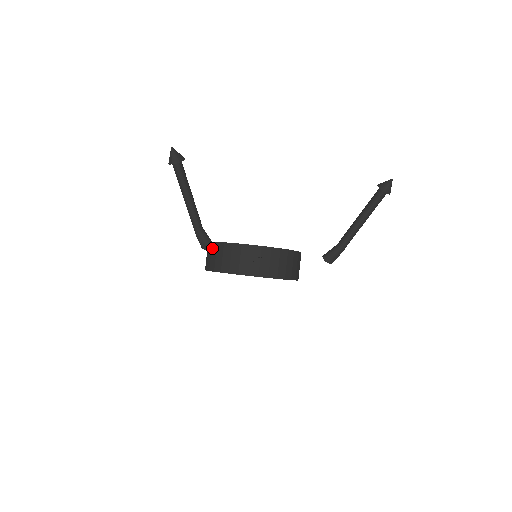
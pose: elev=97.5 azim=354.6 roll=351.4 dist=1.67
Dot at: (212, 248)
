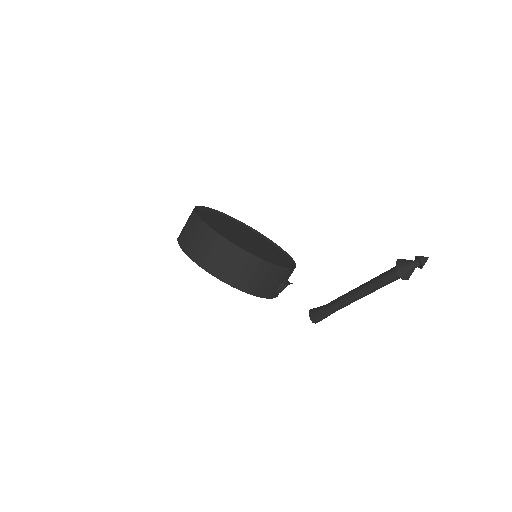
Dot at: (238, 256)
